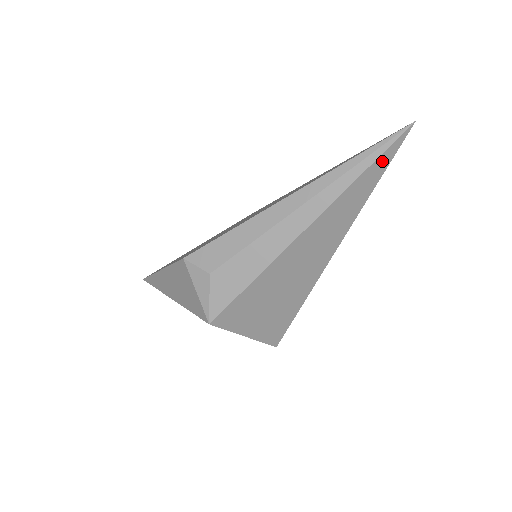
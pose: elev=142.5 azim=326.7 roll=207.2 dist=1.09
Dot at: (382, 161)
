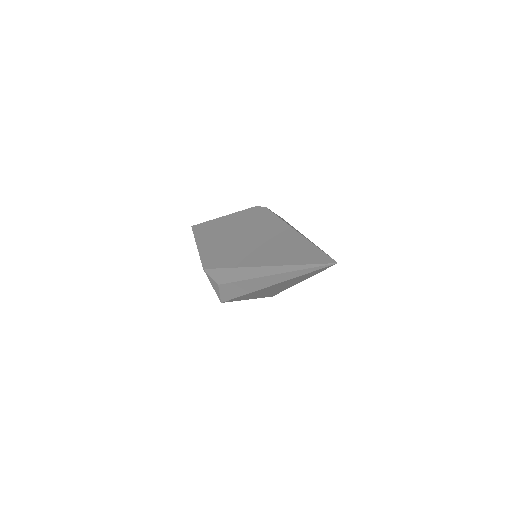
Dot at: (318, 271)
